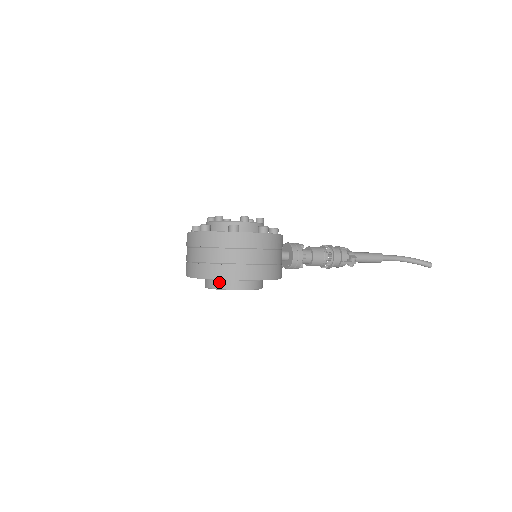
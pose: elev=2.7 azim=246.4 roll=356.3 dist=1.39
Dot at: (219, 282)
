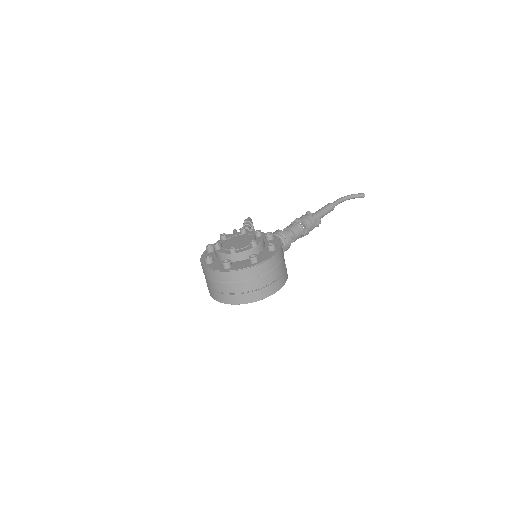
Dot at: occluded
